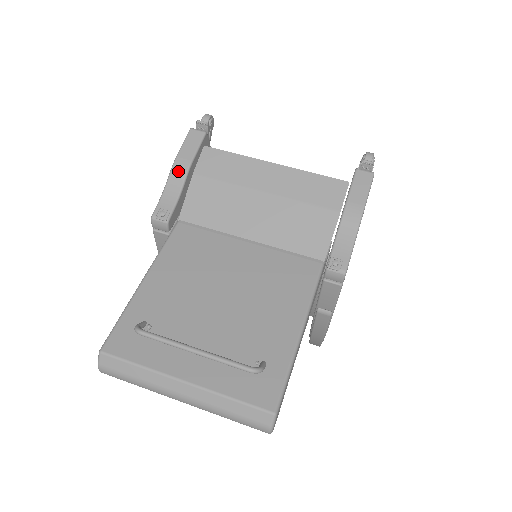
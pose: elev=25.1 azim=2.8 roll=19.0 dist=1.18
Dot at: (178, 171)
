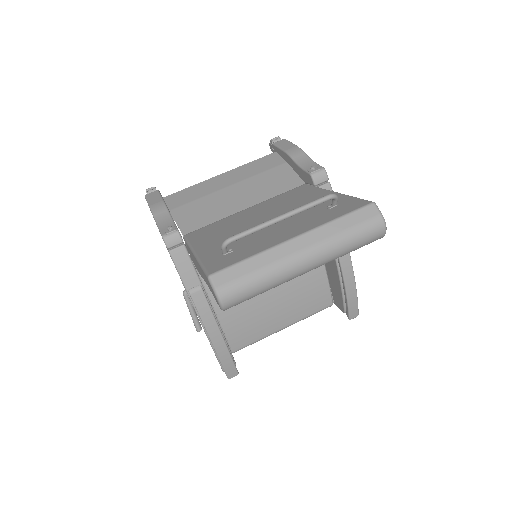
Dot at: (158, 209)
